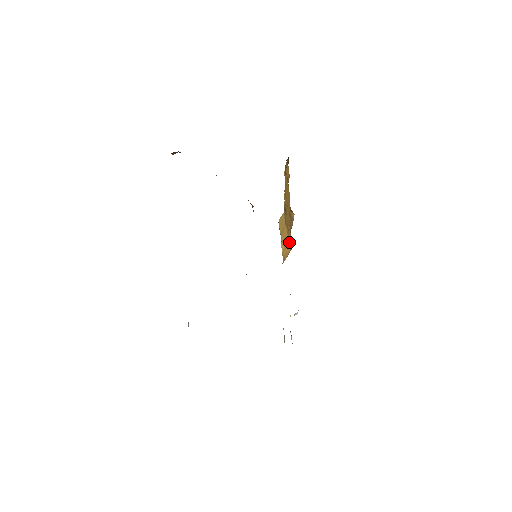
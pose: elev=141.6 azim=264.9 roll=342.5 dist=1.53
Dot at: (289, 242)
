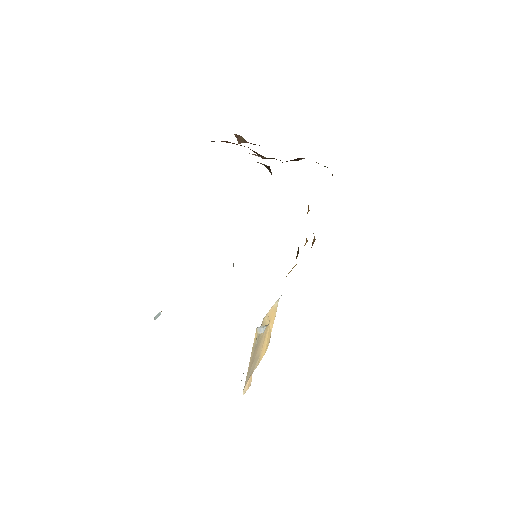
Dot at: occluded
